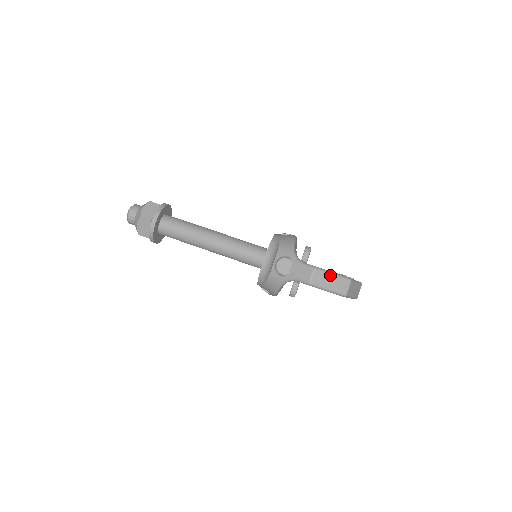
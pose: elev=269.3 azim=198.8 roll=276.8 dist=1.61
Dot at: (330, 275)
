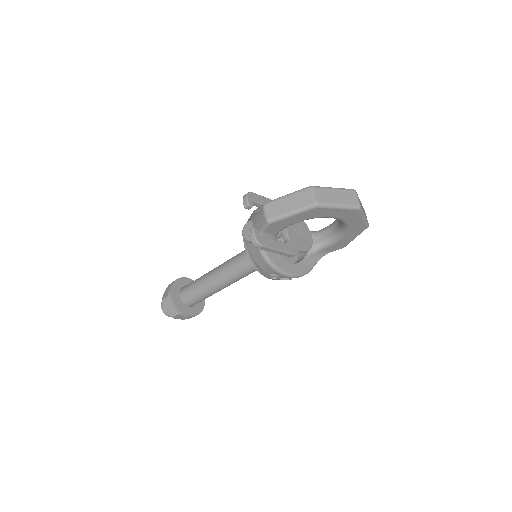
Dot at: (283, 198)
